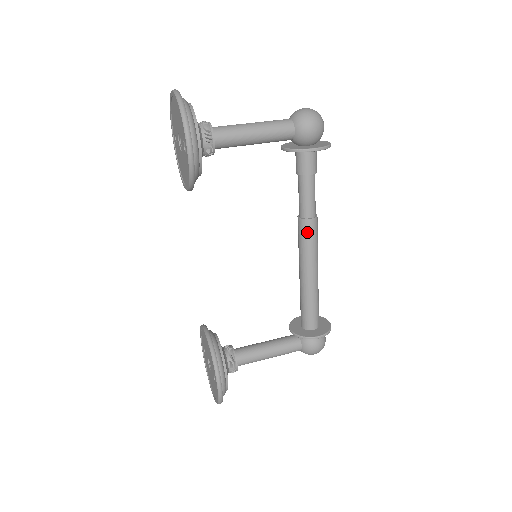
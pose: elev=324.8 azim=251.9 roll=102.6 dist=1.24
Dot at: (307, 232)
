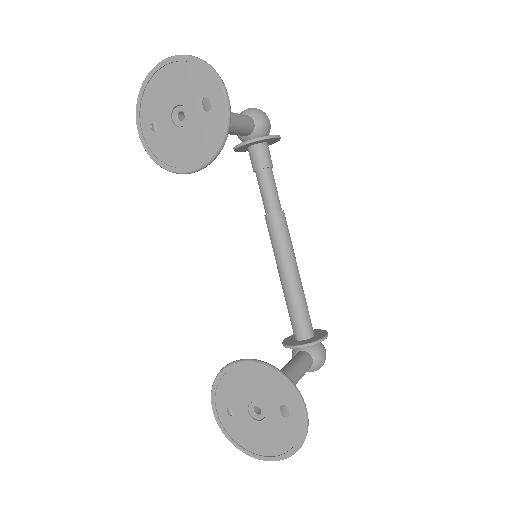
Dot at: (283, 225)
